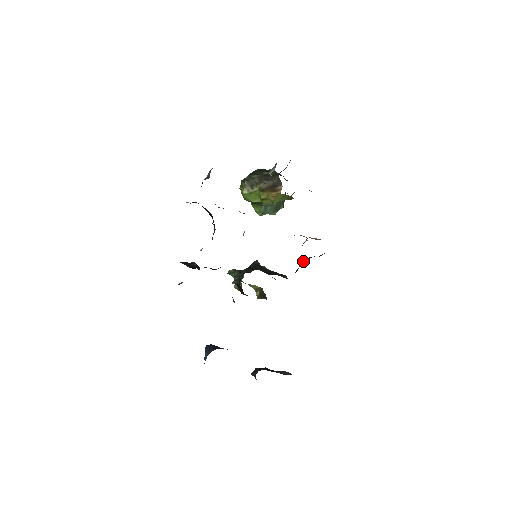
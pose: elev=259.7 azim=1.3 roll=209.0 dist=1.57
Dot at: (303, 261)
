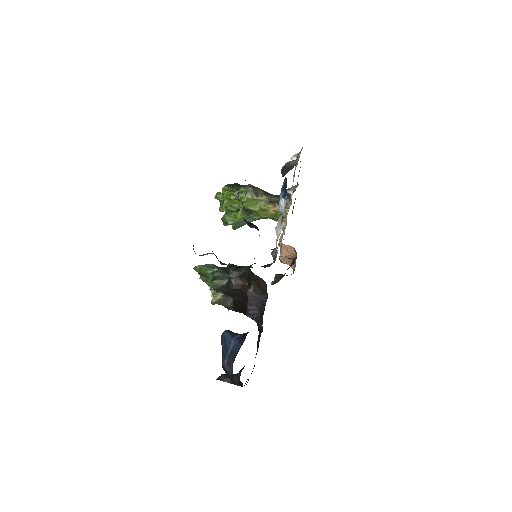
Dot at: (280, 275)
